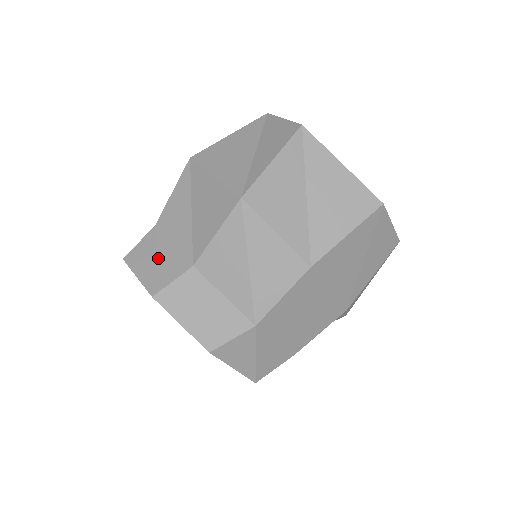
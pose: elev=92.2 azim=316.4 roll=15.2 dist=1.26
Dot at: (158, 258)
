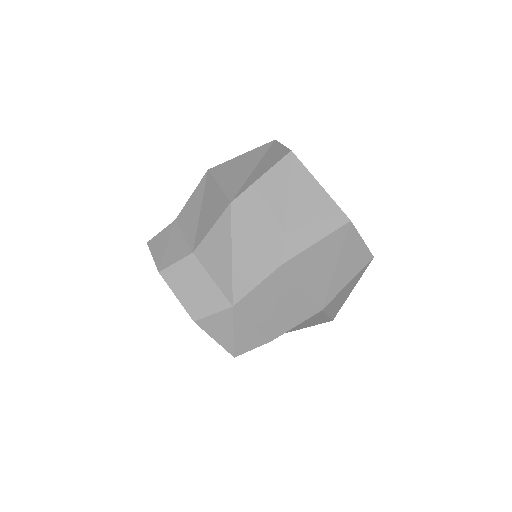
Dot at: (170, 244)
